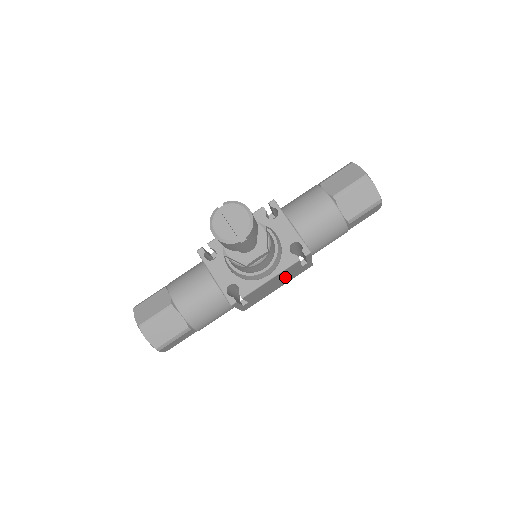
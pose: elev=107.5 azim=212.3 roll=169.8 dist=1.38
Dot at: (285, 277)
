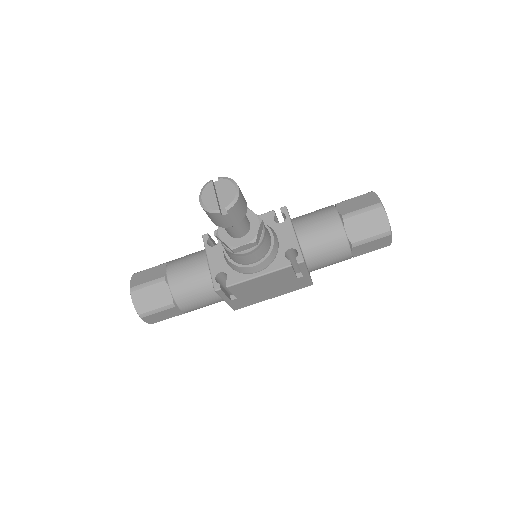
Dot at: (278, 284)
